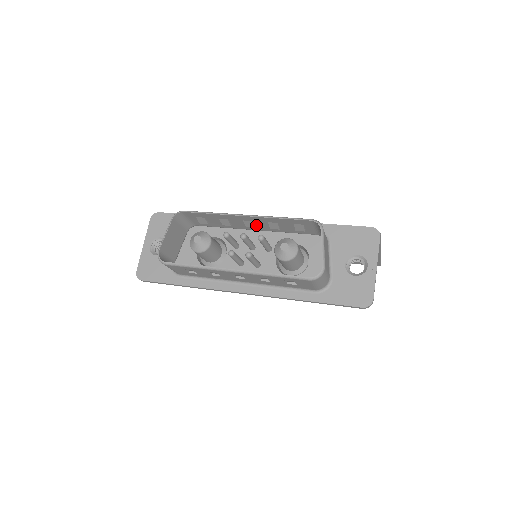
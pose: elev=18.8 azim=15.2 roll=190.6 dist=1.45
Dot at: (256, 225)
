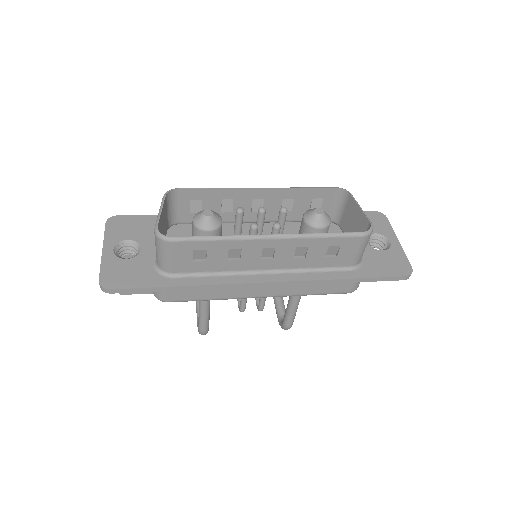
Dot at: occluded
